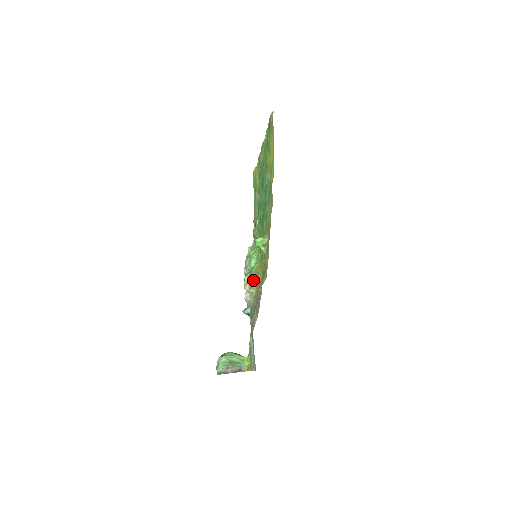
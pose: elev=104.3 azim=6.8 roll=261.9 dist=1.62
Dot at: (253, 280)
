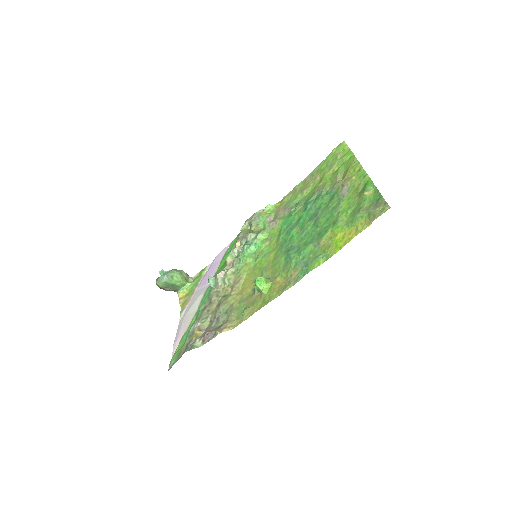
Dot at: (236, 270)
